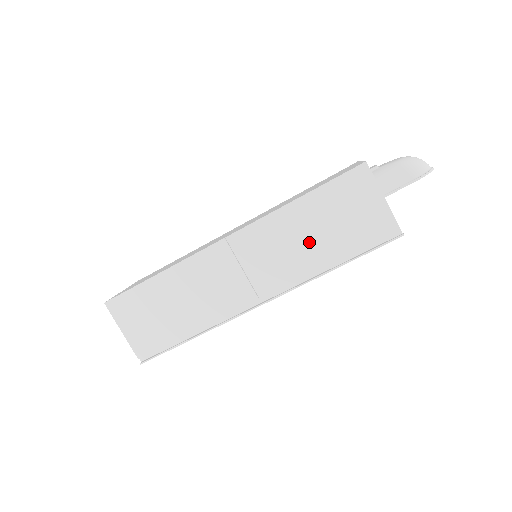
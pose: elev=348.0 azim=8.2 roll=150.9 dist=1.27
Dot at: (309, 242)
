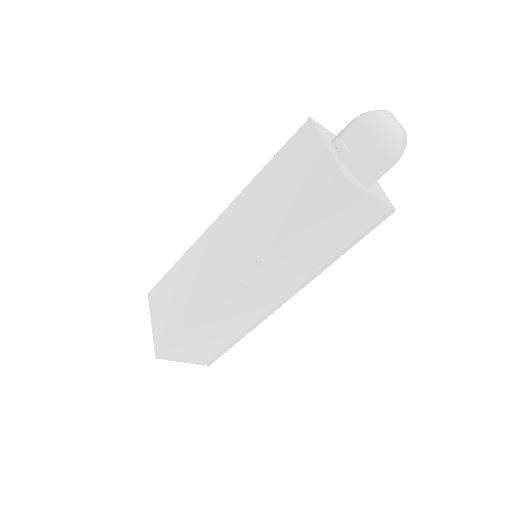
Dot at: (312, 252)
